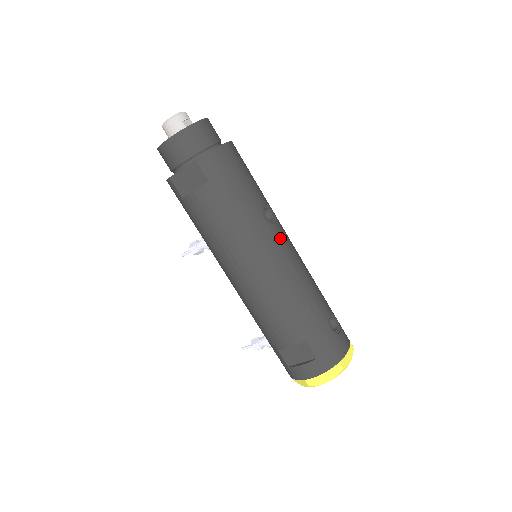
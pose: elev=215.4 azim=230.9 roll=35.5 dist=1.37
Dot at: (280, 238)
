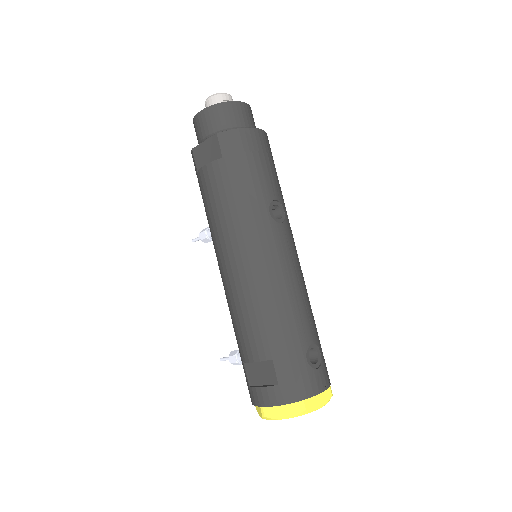
Dot at: (280, 239)
